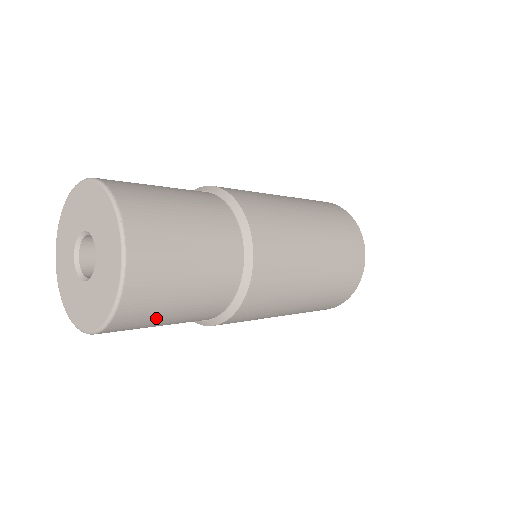
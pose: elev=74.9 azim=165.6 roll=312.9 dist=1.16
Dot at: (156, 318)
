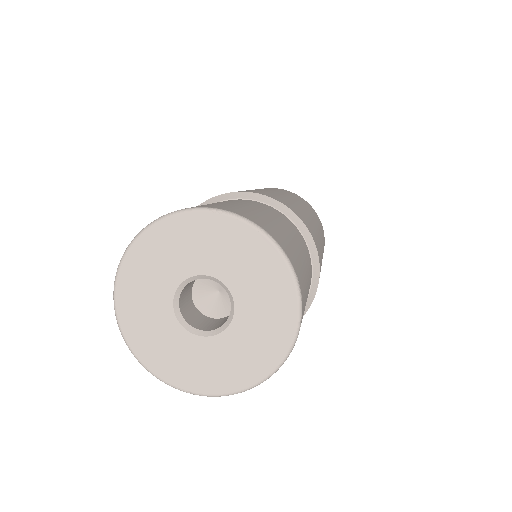
Dot at: occluded
